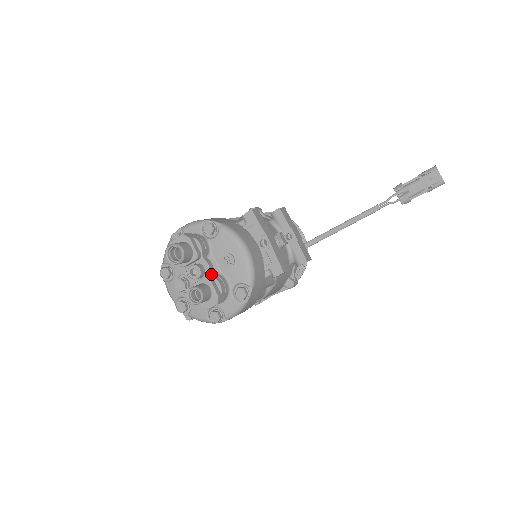
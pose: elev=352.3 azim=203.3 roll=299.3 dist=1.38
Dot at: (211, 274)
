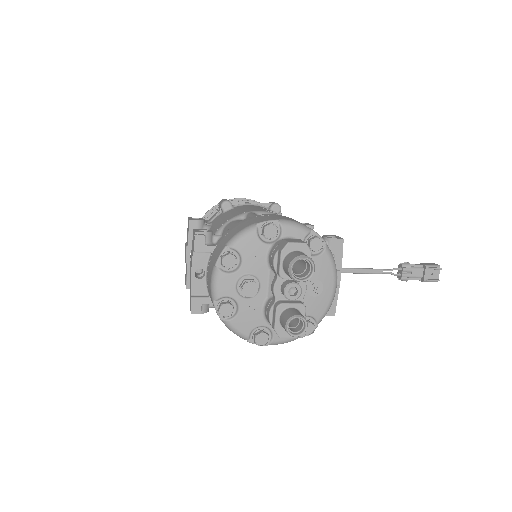
Dot at: occluded
